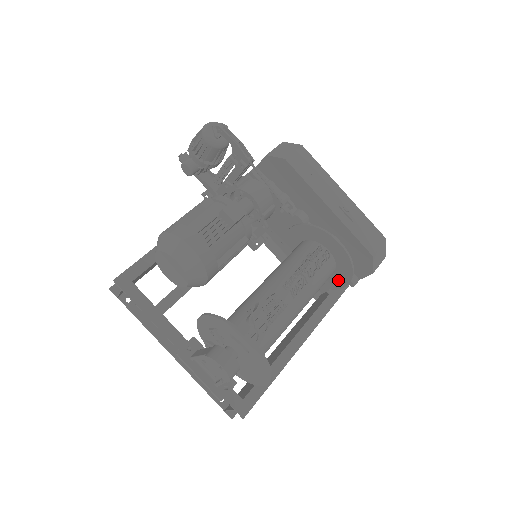
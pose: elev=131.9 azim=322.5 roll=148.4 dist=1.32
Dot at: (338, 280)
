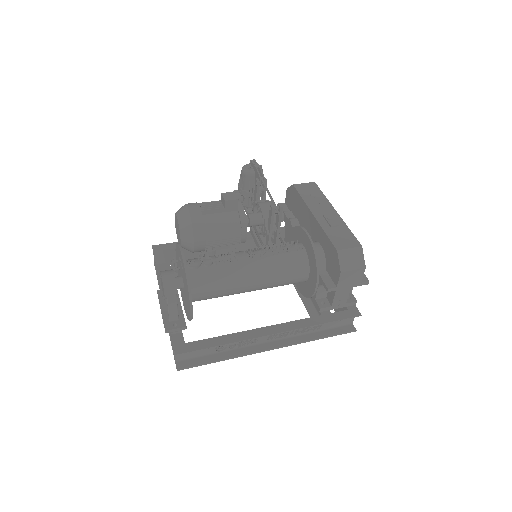
Dot at: (312, 280)
